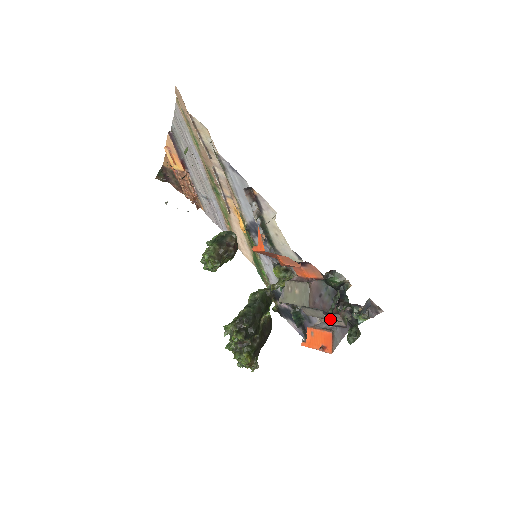
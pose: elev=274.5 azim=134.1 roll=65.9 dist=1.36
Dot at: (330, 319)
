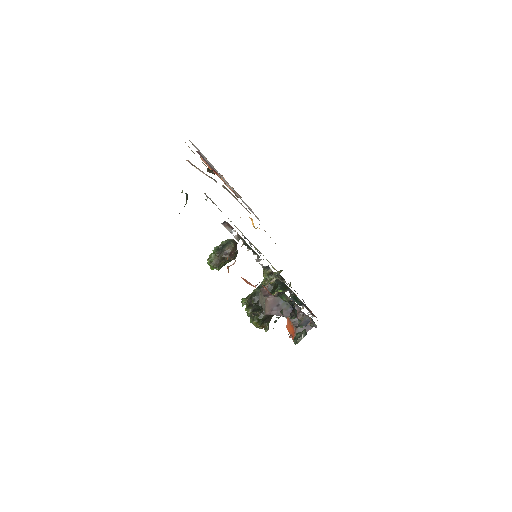
Dot at: occluded
